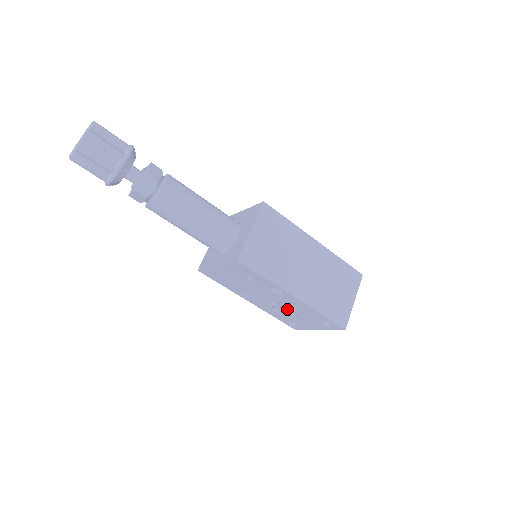
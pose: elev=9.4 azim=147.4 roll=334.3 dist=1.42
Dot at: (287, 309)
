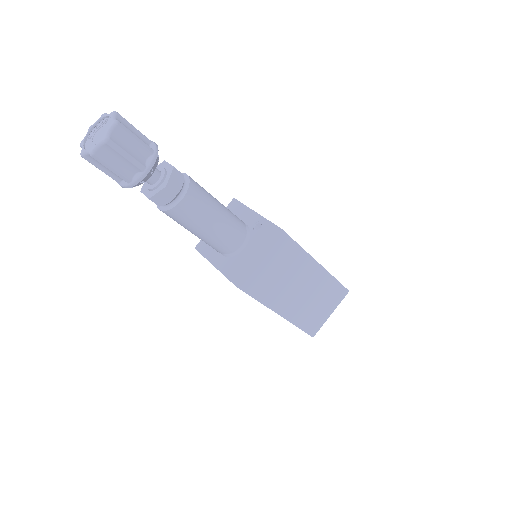
Dot at: occluded
